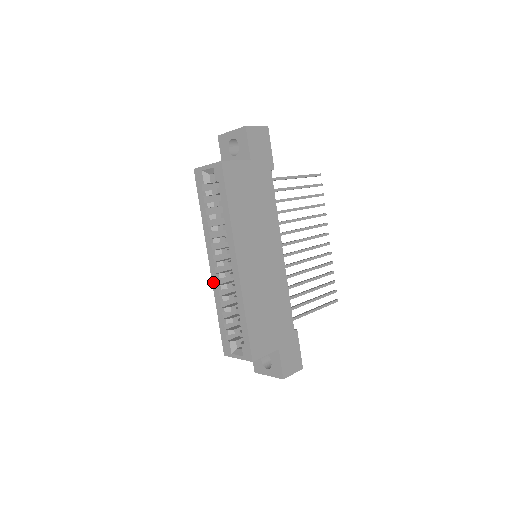
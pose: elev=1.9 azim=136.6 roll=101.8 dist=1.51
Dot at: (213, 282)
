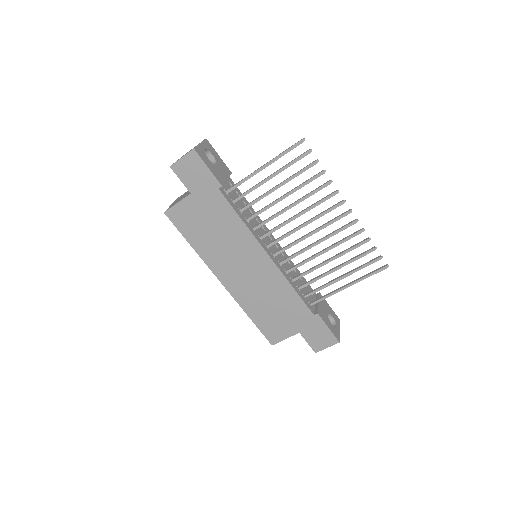
Dot at: occluded
